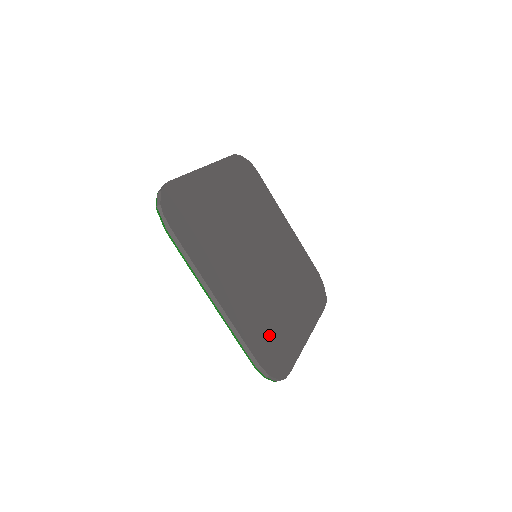
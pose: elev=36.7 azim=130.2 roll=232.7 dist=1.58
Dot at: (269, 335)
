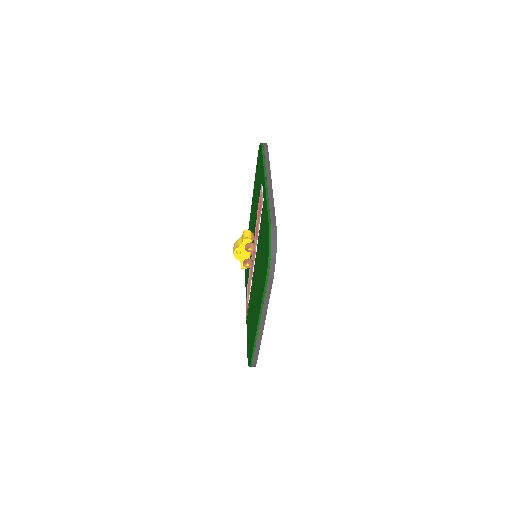
Dot at: occluded
